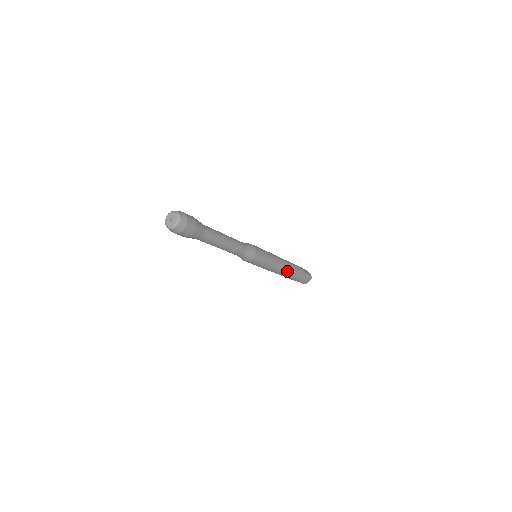
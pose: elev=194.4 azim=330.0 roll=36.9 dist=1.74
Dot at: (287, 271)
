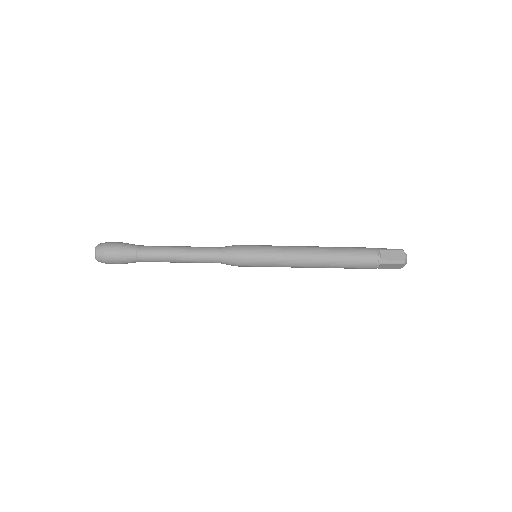
Dot at: (326, 265)
